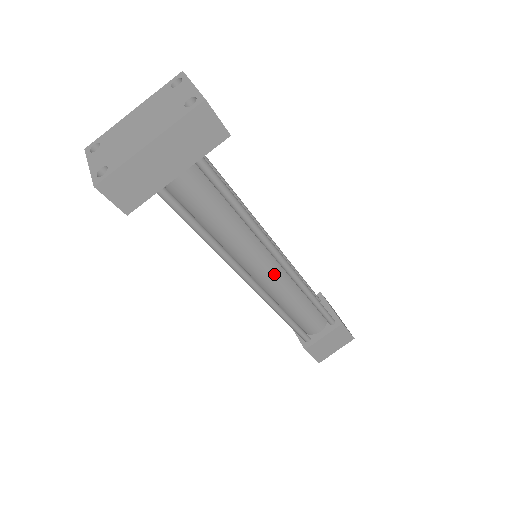
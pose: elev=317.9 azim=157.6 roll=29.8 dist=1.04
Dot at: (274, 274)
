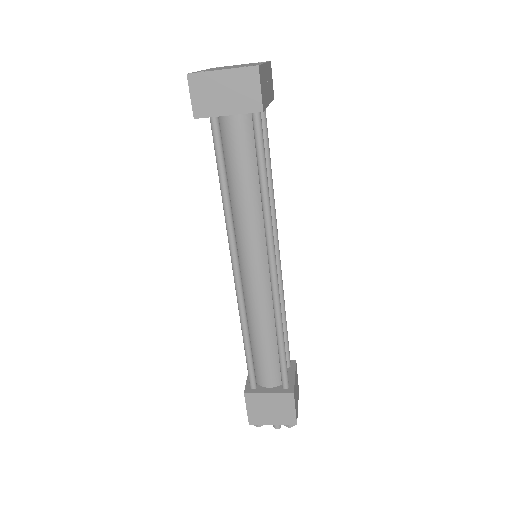
Dot at: occluded
